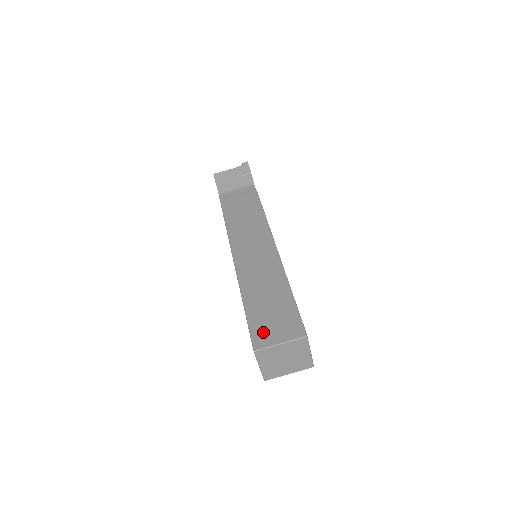
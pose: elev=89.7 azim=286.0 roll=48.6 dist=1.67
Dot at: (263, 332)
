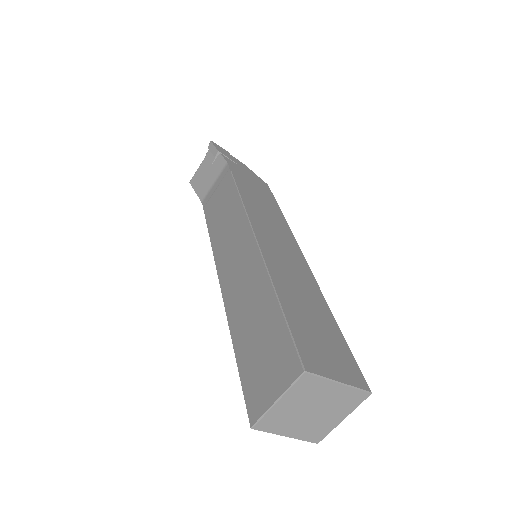
Dot at: (256, 388)
